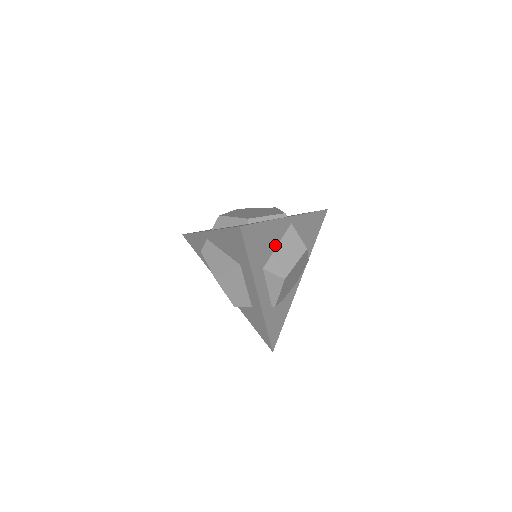
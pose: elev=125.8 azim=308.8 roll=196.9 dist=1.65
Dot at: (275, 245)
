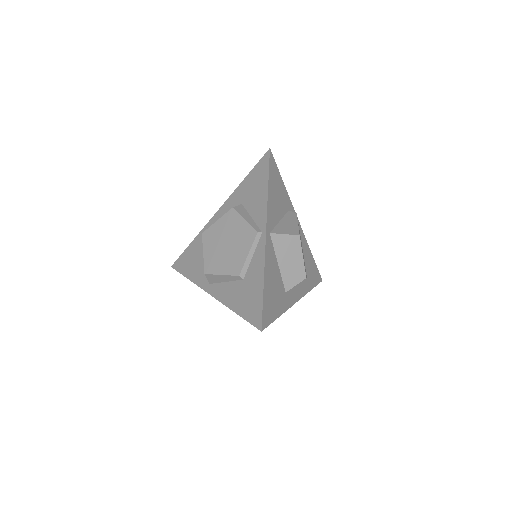
Dot at: (277, 268)
